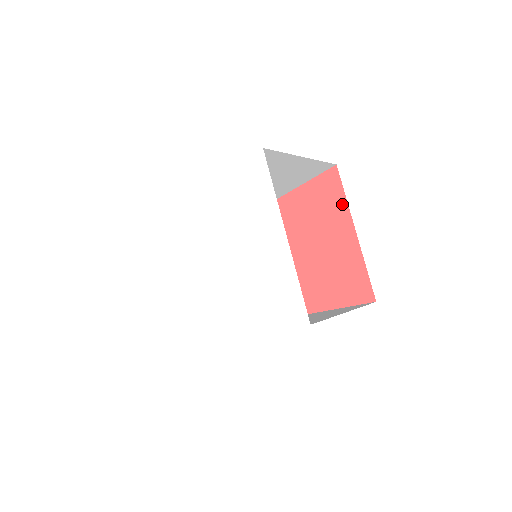
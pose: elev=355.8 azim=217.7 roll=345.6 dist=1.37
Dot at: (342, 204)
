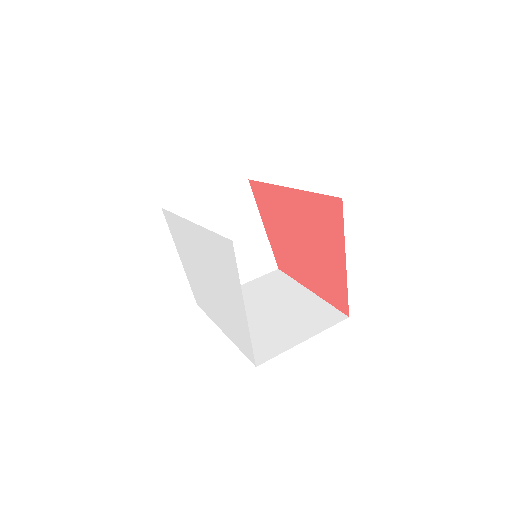
Dot at: (340, 233)
